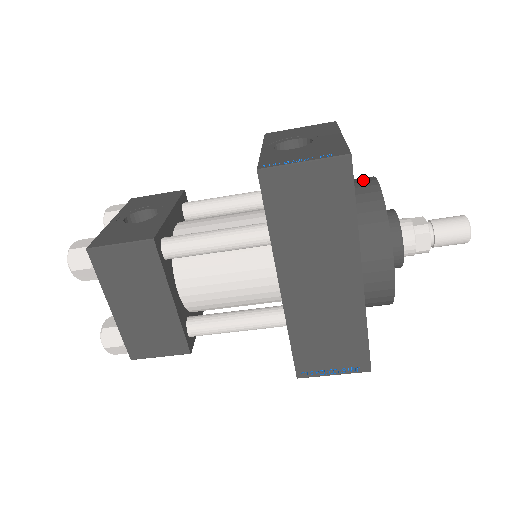
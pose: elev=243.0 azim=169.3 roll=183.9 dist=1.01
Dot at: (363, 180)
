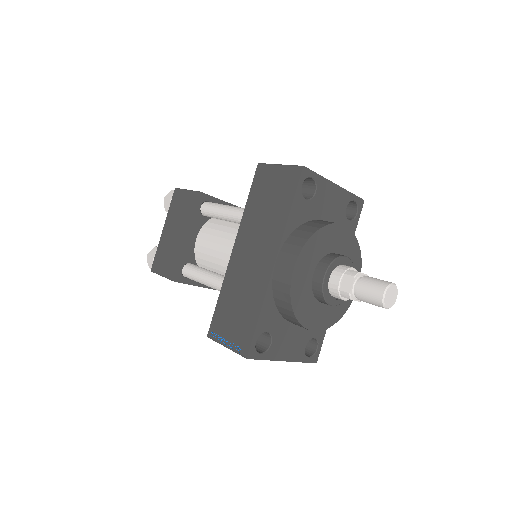
Dot at: occluded
